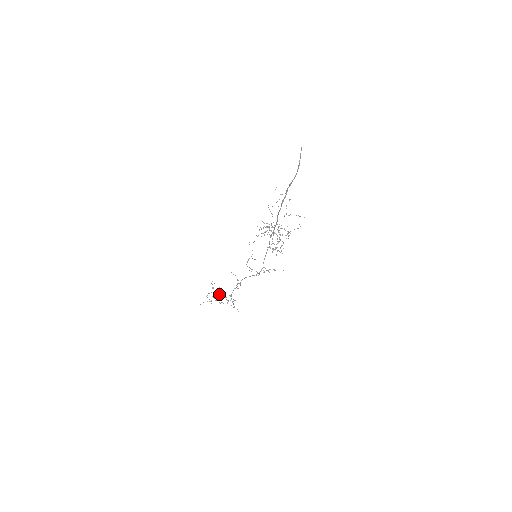
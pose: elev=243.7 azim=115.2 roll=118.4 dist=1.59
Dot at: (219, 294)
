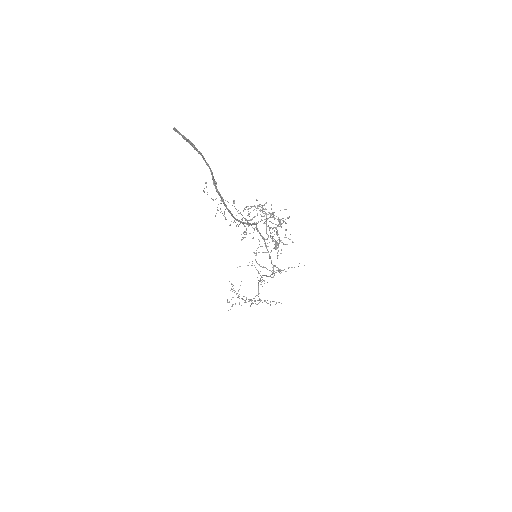
Dot at: (243, 296)
